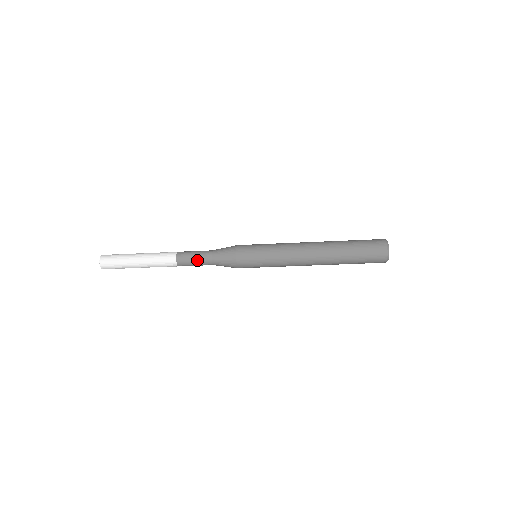
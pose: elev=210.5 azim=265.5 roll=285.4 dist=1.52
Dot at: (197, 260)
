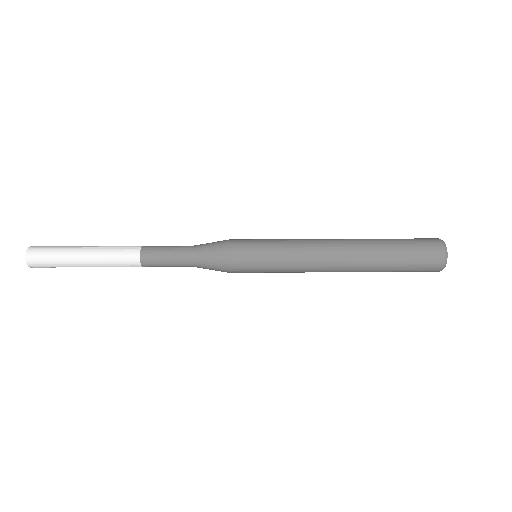
Dot at: (171, 263)
